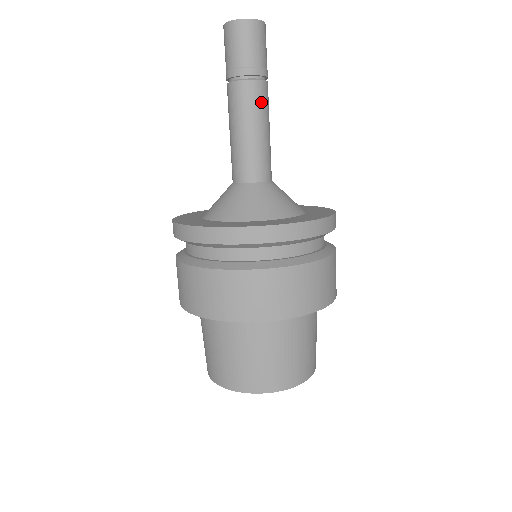
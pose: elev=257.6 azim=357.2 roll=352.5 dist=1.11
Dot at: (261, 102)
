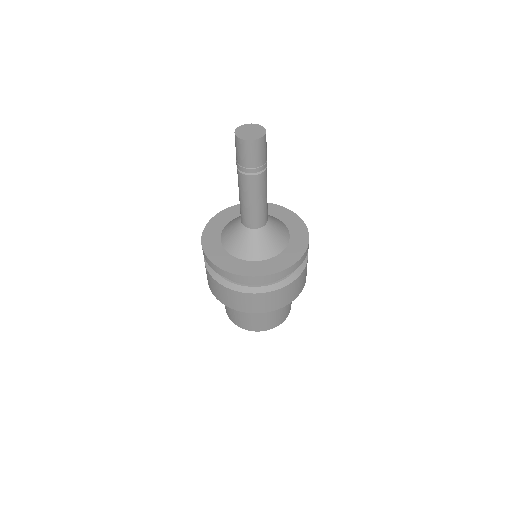
Dot at: occluded
